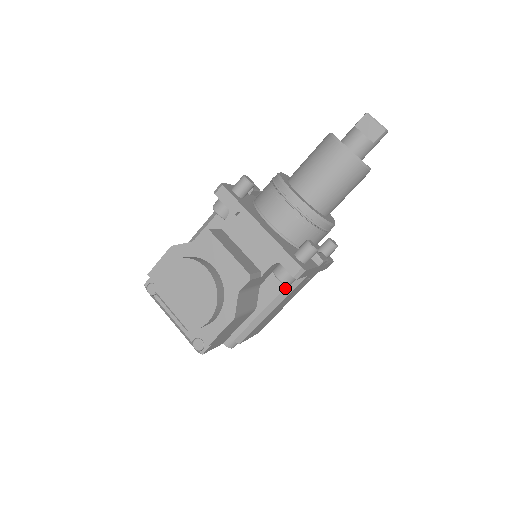
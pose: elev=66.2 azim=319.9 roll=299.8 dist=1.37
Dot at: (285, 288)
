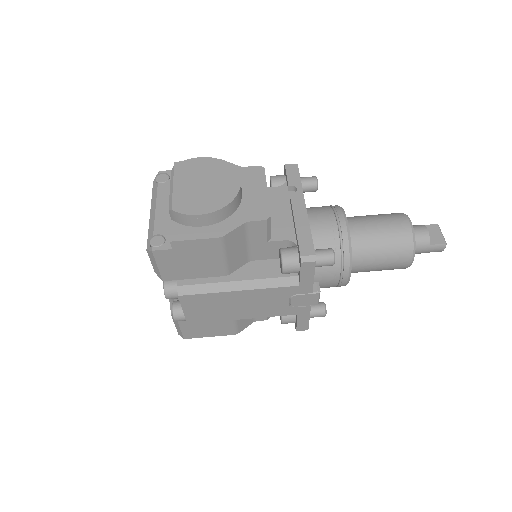
Dot at: (272, 278)
